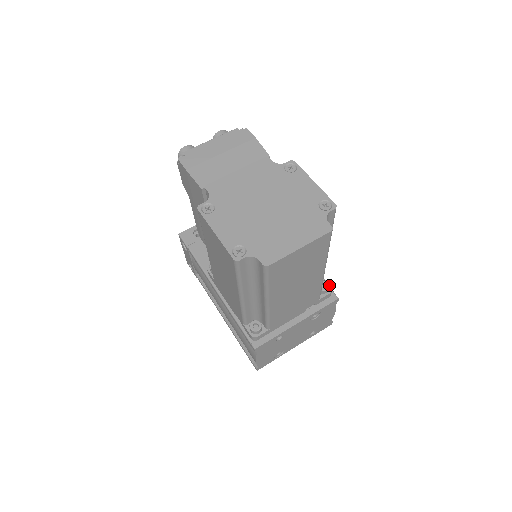
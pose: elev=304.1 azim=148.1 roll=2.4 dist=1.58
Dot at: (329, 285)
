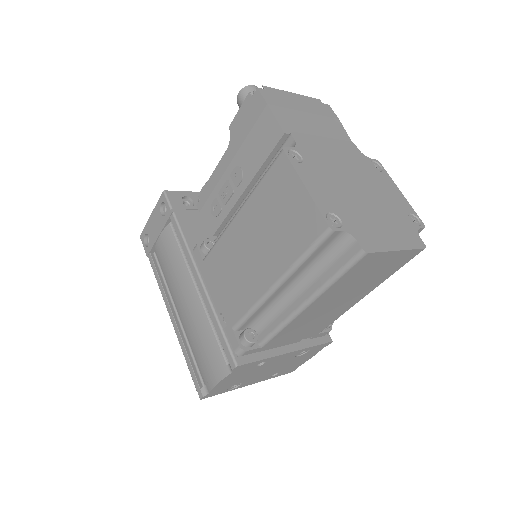
Dot at: occluded
